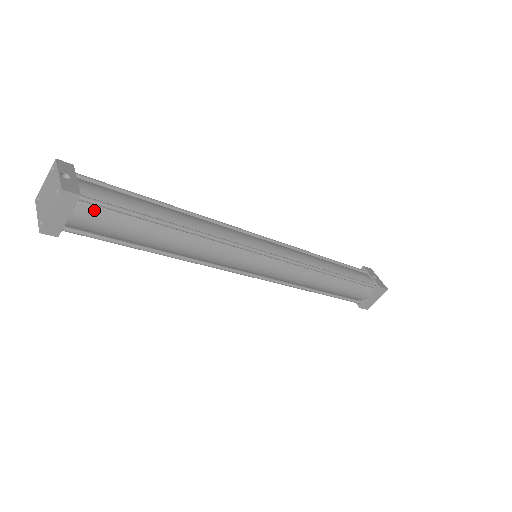
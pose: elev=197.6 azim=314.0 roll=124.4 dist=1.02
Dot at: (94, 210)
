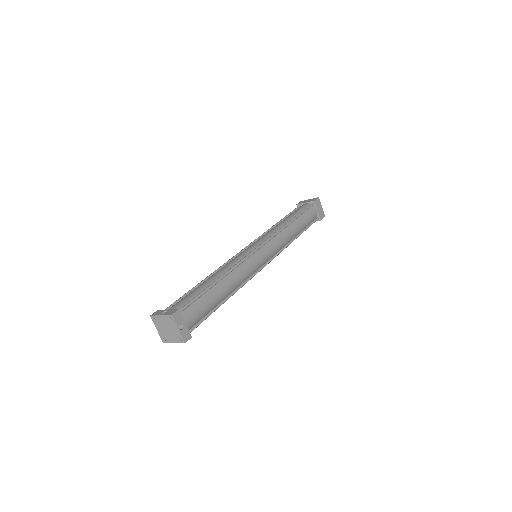
Dot at: occluded
